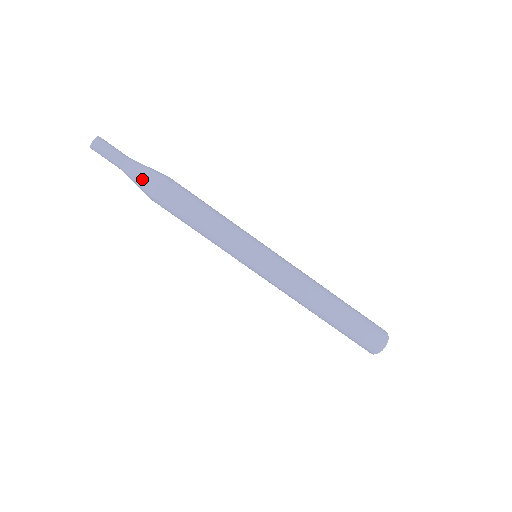
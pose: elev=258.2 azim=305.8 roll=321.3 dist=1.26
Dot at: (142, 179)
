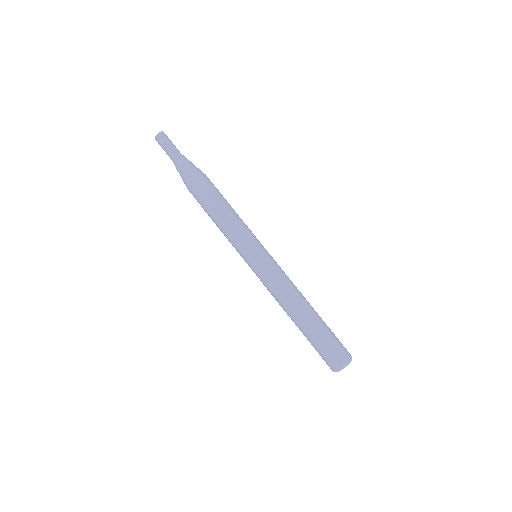
Dot at: (189, 166)
